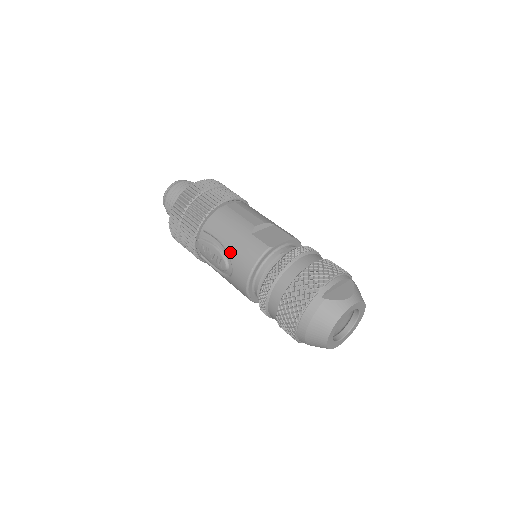
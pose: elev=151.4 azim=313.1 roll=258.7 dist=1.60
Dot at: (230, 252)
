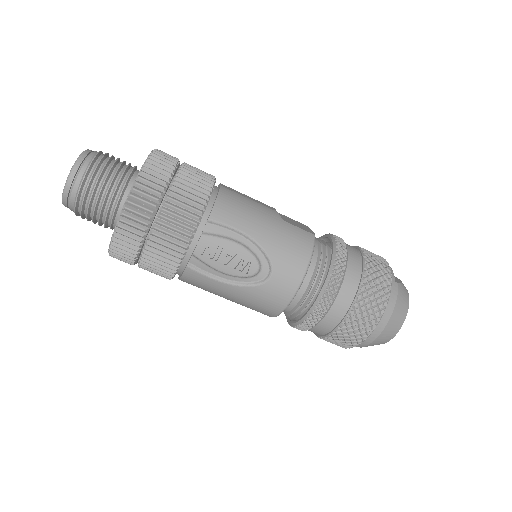
Dot at: (268, 246)
